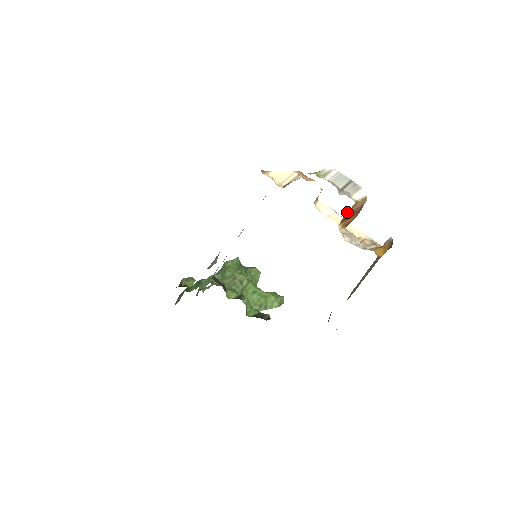
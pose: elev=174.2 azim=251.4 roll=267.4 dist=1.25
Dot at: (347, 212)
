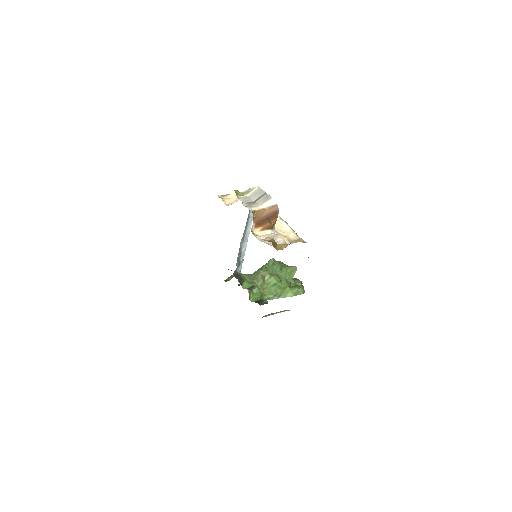
Dot at: (255, 218)
